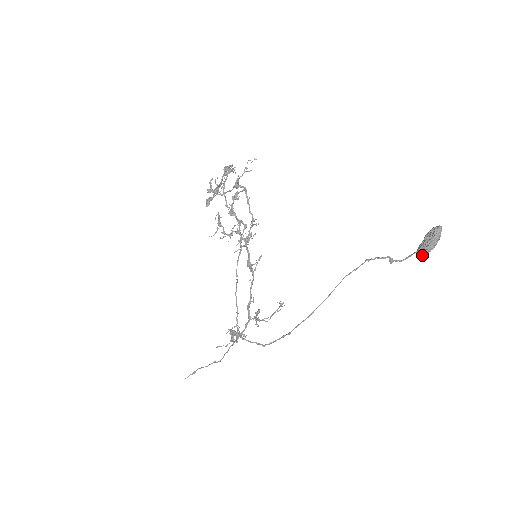
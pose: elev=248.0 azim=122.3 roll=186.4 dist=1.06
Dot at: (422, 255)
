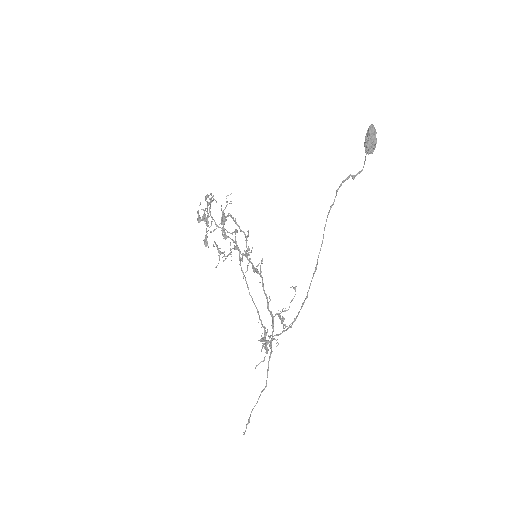
Dot at: (369, 150)
